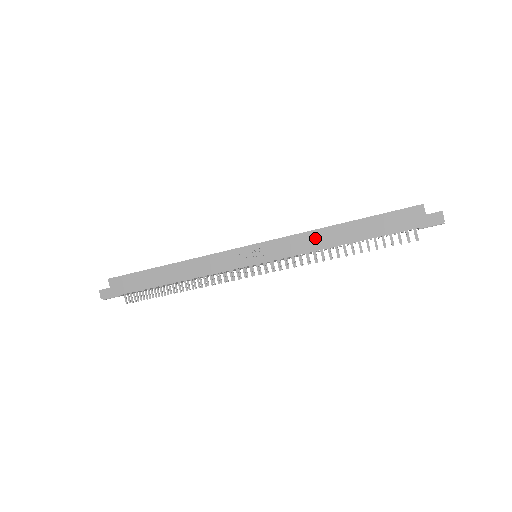
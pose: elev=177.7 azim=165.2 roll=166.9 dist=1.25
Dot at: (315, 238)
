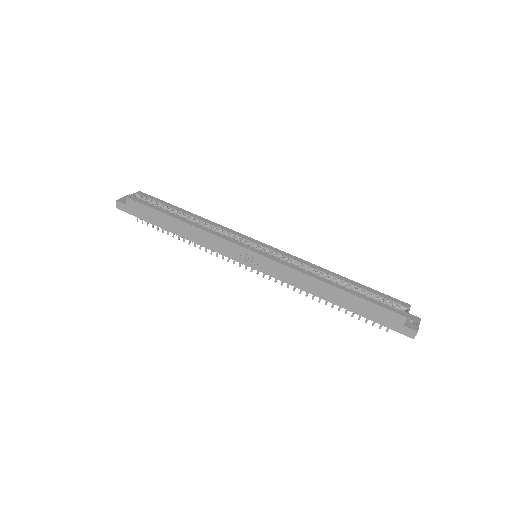
Dot at: (307, 282)
